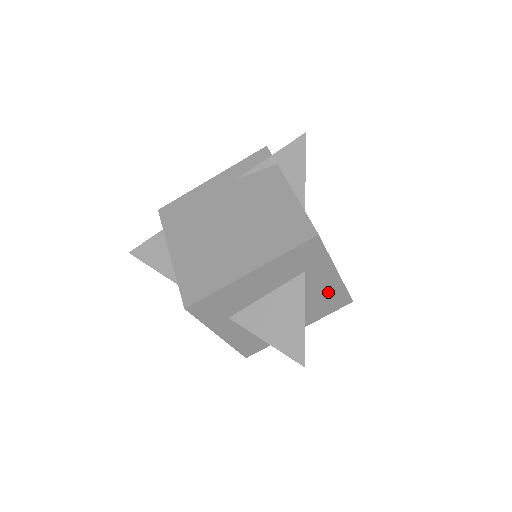
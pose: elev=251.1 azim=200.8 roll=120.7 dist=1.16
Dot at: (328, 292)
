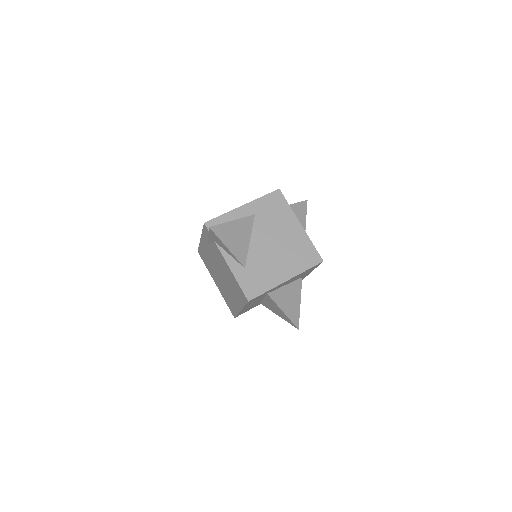
Dot at: (297, 276)
